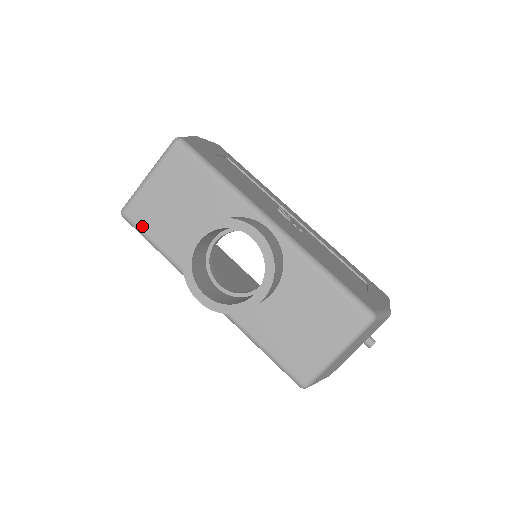
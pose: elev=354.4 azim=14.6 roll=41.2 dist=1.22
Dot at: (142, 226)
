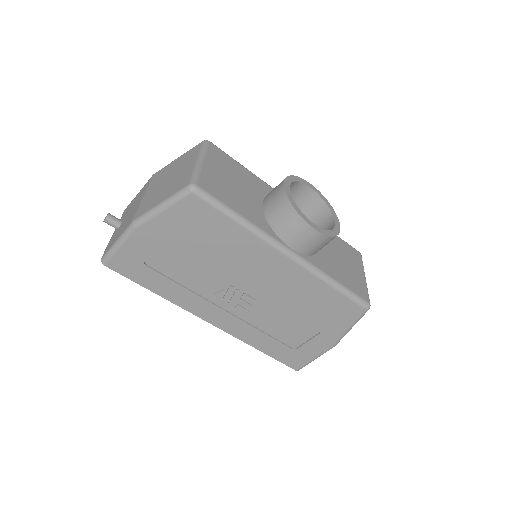
Dot at: (217, 196)
